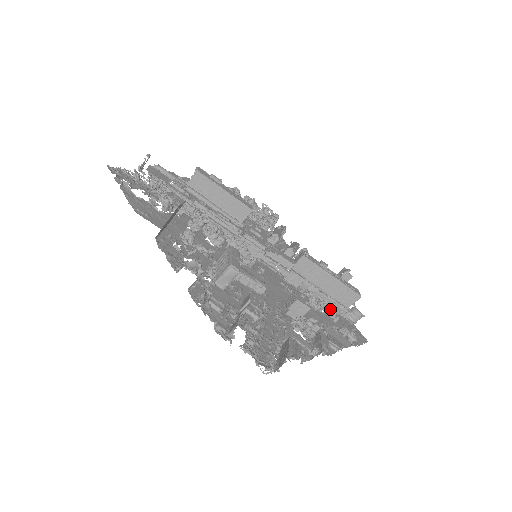
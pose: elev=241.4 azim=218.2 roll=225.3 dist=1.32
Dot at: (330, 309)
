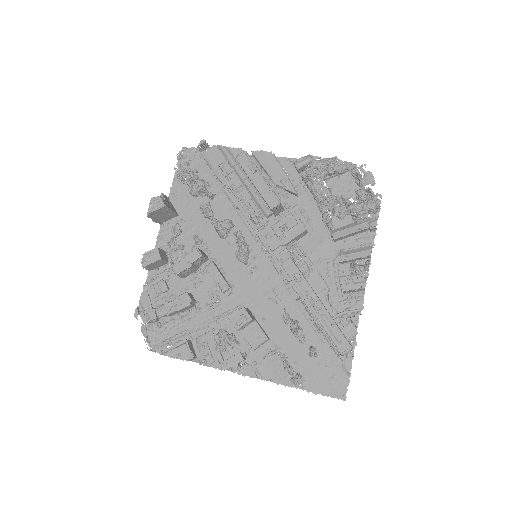
Dot at: occluded
